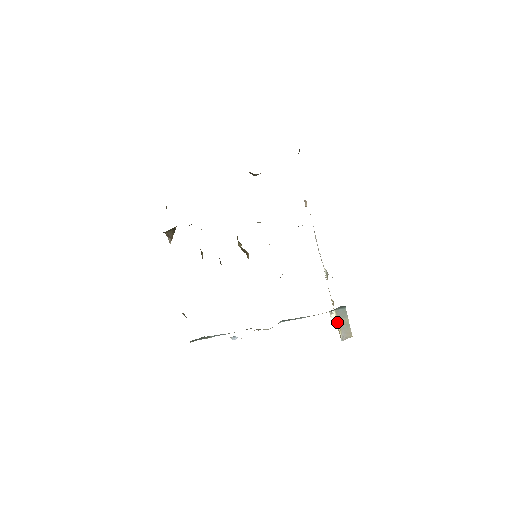
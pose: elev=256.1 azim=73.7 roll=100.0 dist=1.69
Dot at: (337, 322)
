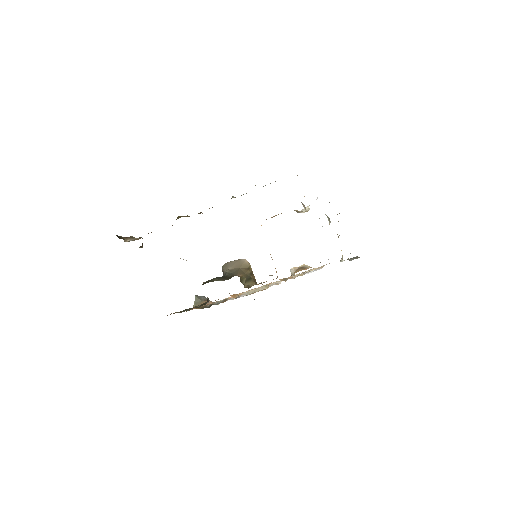
Dot at: occluded
